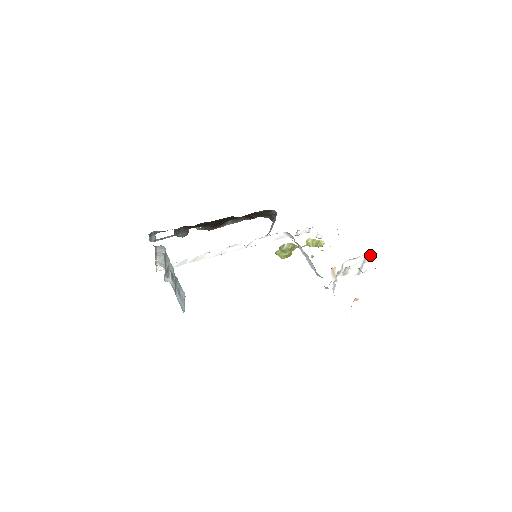
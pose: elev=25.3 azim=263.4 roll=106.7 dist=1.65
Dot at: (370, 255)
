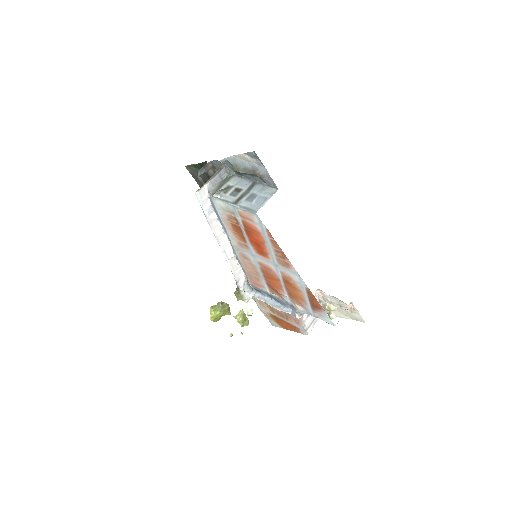
Dot at: occluded
